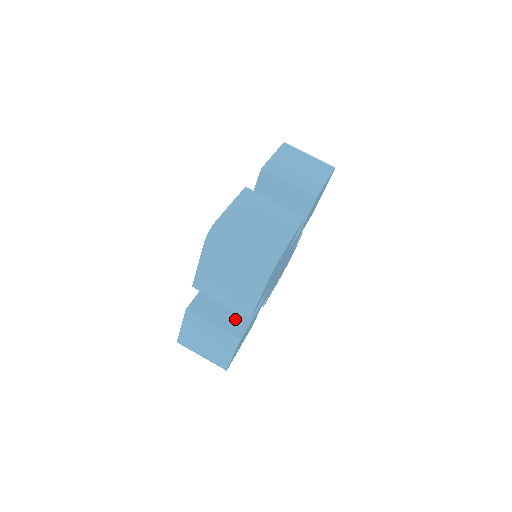
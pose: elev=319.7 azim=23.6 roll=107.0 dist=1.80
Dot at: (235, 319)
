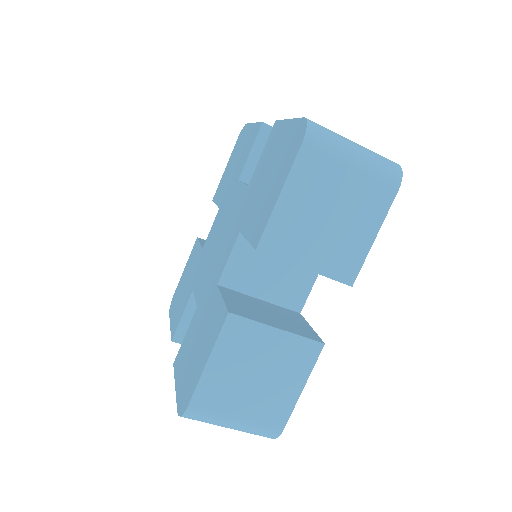
Dot at: occluded
